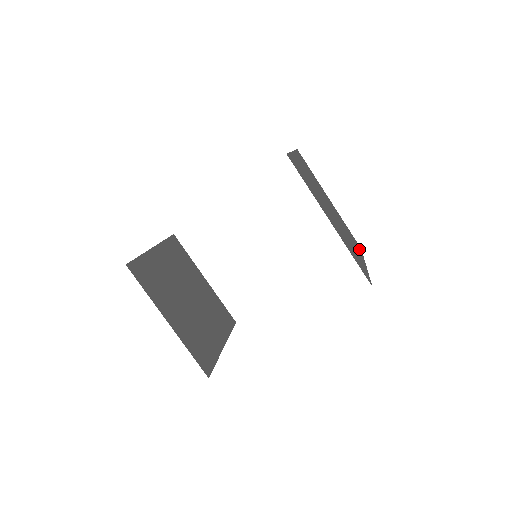
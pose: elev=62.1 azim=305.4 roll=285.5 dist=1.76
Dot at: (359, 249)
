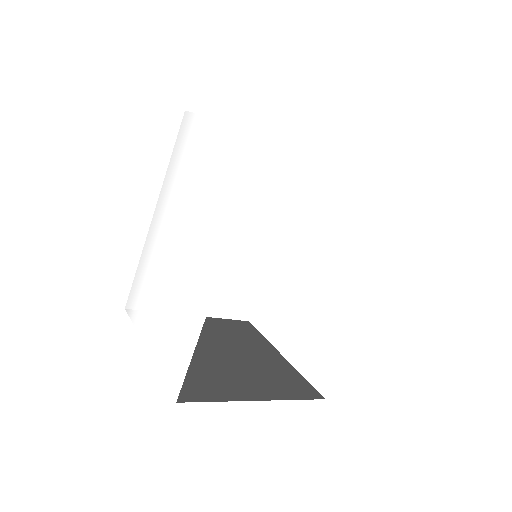
Dot at: occluded
